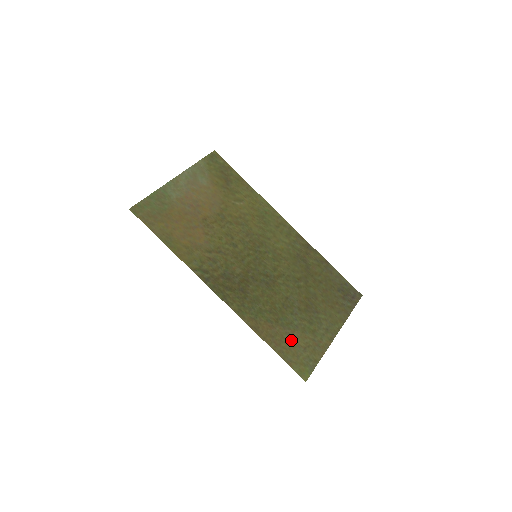
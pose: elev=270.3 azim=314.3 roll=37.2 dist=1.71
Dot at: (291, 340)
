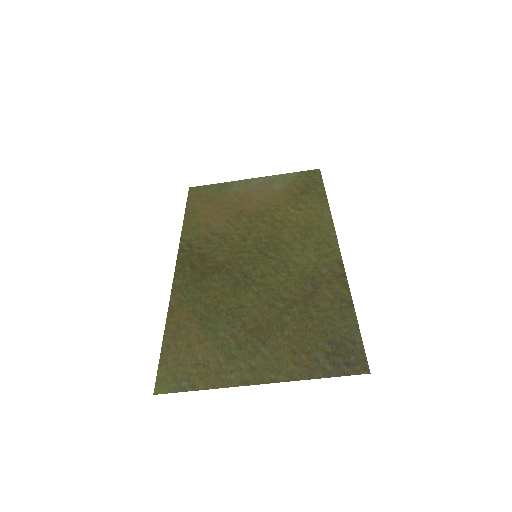
Dot at: (193, 345)
